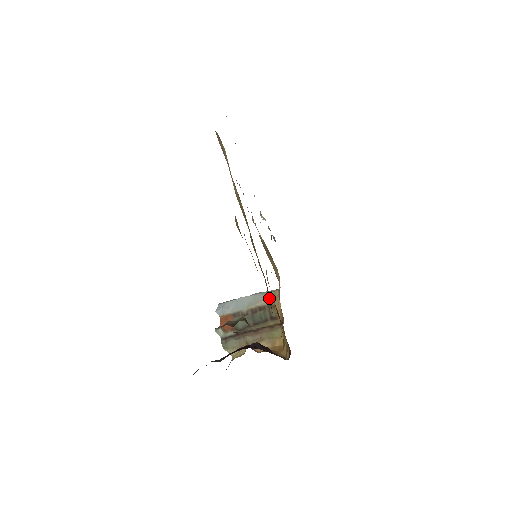
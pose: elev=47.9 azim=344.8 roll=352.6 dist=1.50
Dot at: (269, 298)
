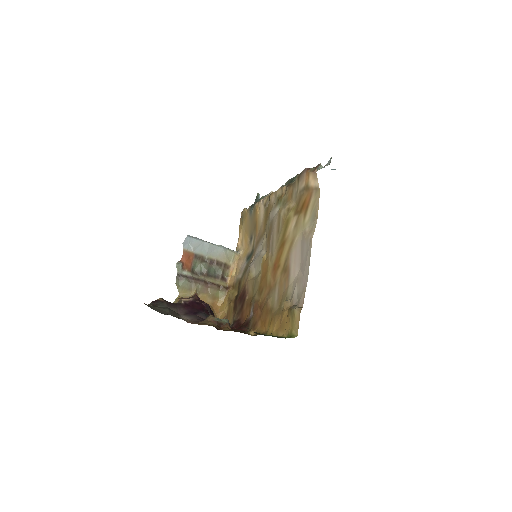
Dot at: (256, 322)
